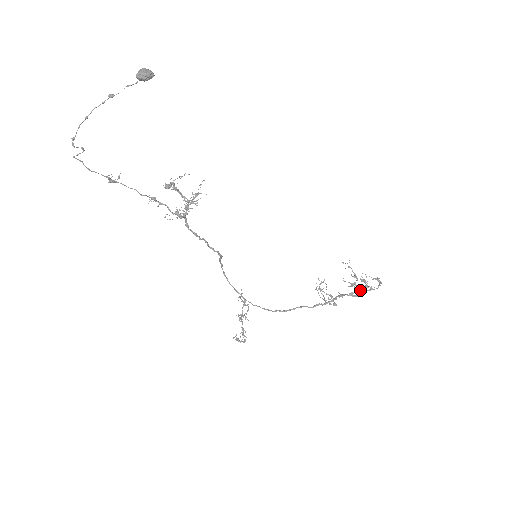
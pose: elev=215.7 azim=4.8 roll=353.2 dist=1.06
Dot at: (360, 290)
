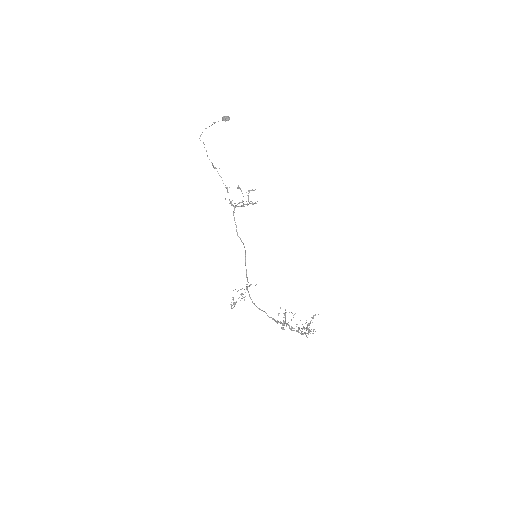
Dot at: (298, 330)
